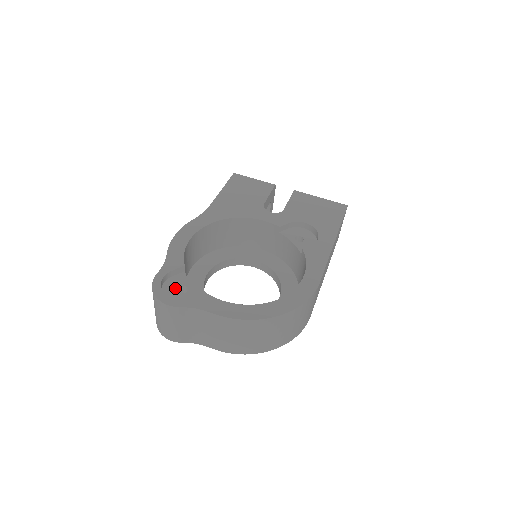
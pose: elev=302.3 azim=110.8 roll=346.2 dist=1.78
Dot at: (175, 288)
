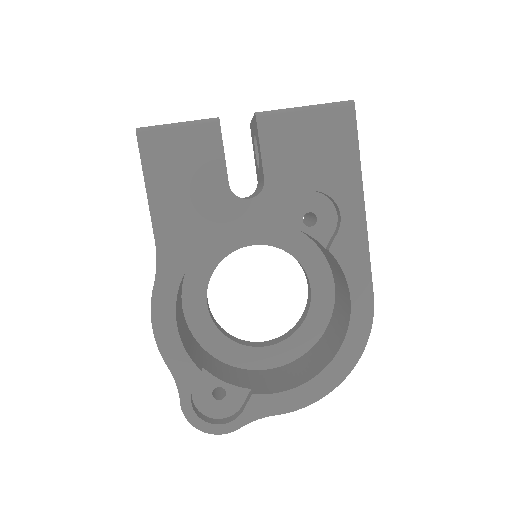
Dot at: (210, 397)
